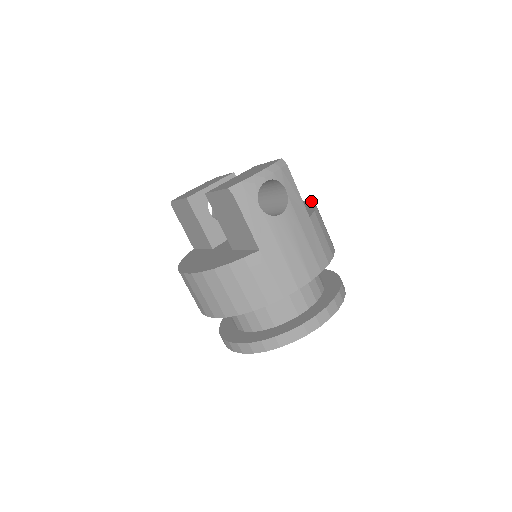
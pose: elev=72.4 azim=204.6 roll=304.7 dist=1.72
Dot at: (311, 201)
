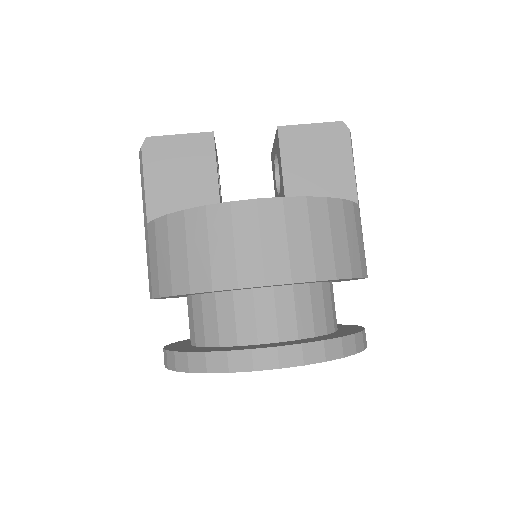
Dot at: occluded
